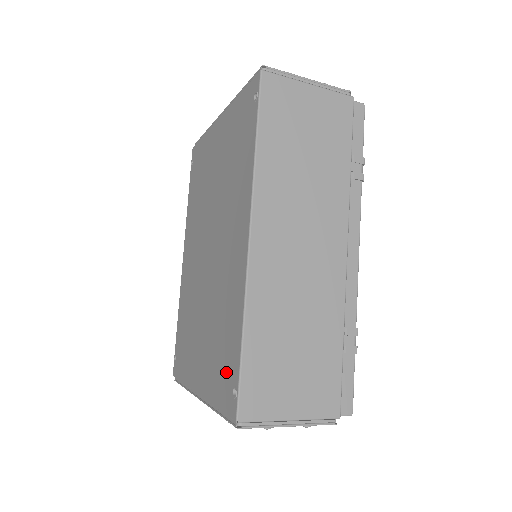
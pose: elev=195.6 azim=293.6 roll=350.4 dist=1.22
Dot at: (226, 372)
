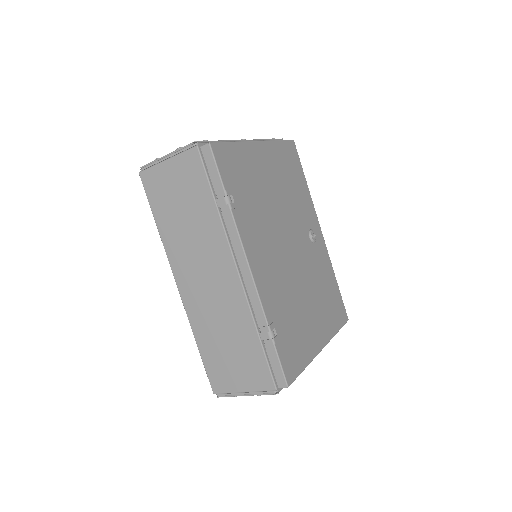
Dot at: occluded
